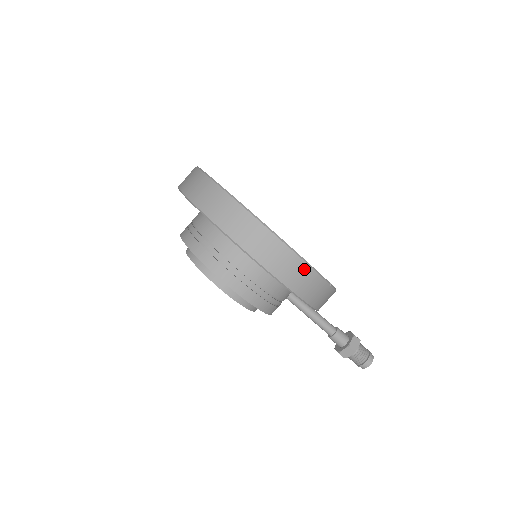
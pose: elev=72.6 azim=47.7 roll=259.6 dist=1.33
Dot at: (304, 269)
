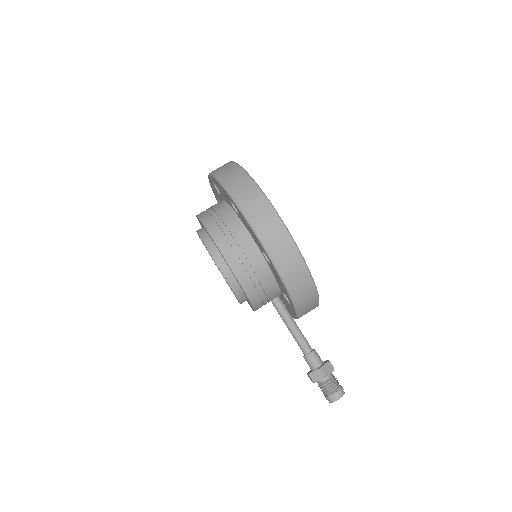
Dot at: (288, 243)
